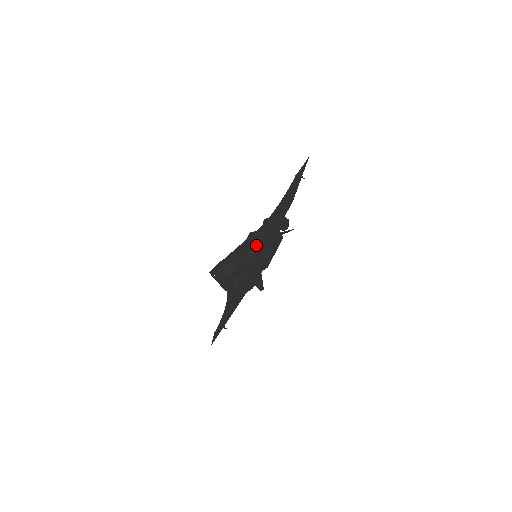
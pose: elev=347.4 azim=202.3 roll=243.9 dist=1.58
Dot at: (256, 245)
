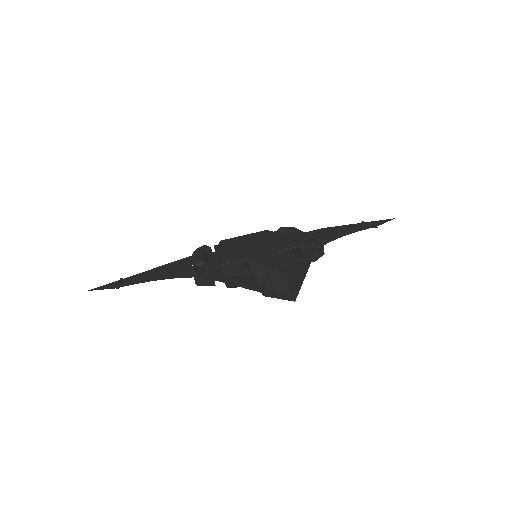
Dot at: occluded
